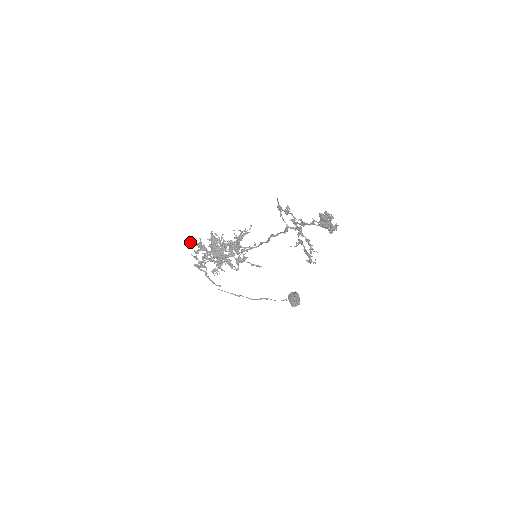
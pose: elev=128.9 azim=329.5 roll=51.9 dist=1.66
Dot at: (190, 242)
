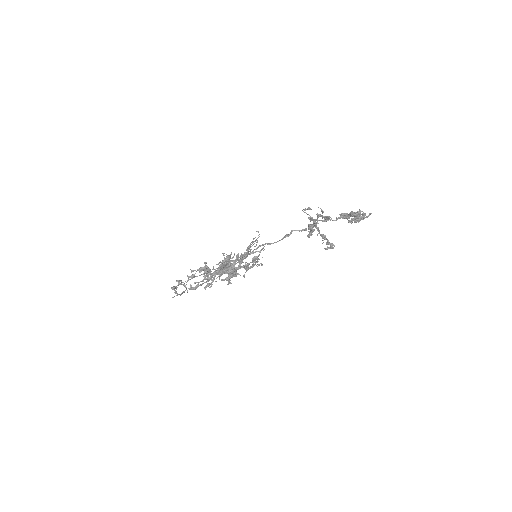
Dot at: (191, 270)
